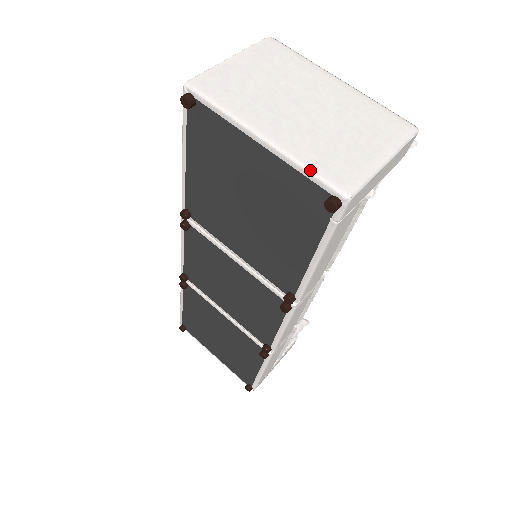
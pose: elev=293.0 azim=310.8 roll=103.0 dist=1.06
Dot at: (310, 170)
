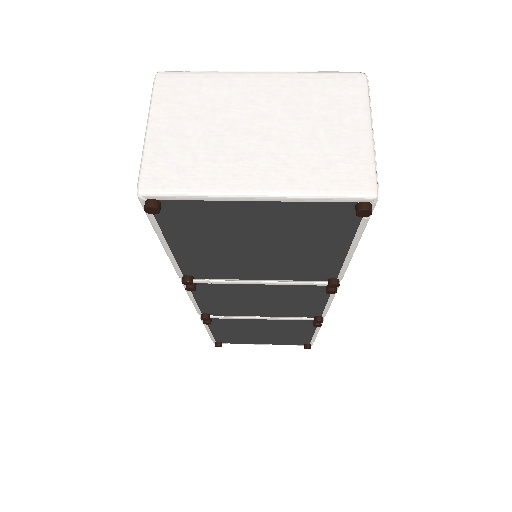
Dot at: (325, 195)
